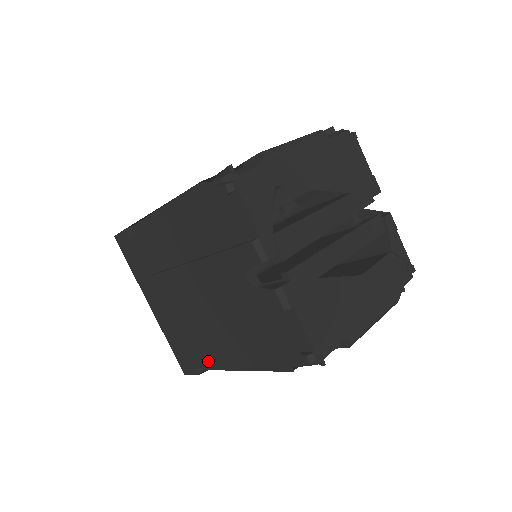
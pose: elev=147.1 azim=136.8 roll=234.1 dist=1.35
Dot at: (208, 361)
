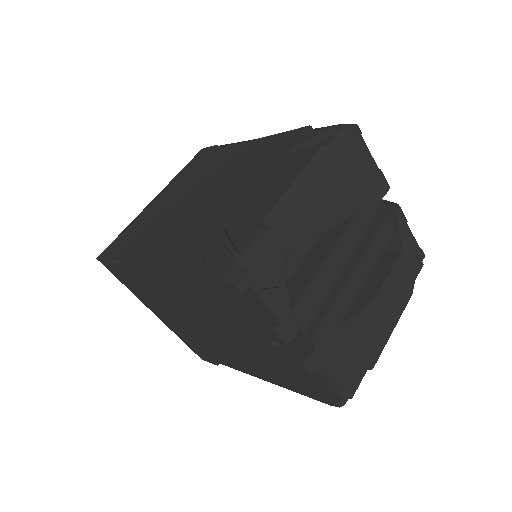
Dot at: (227, 364)
